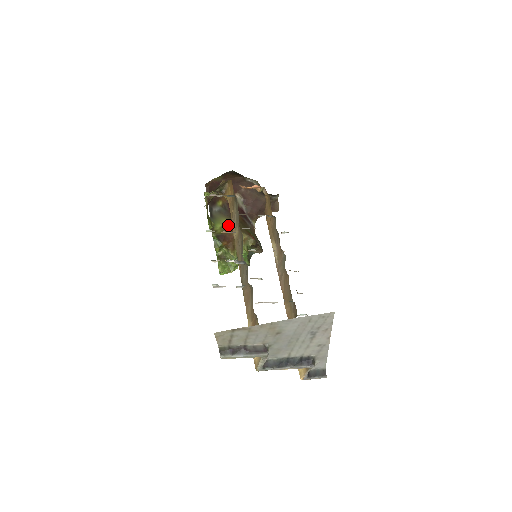
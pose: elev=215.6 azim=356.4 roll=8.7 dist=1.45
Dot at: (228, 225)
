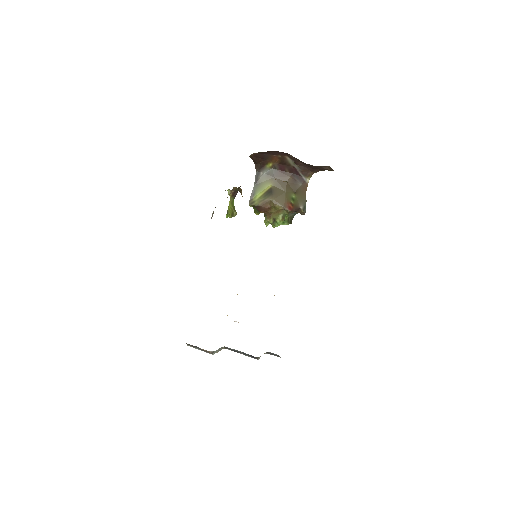
Dot at: (268, 194)
